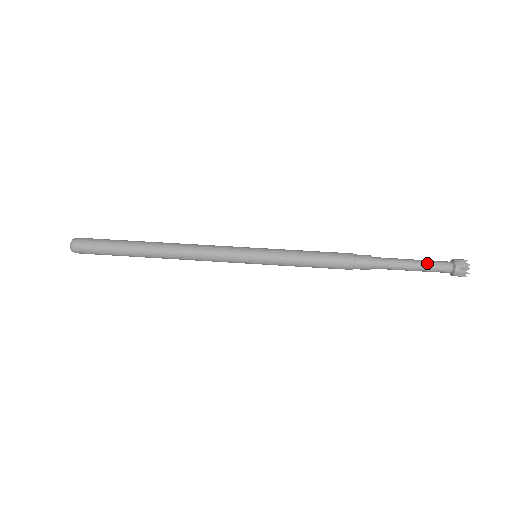
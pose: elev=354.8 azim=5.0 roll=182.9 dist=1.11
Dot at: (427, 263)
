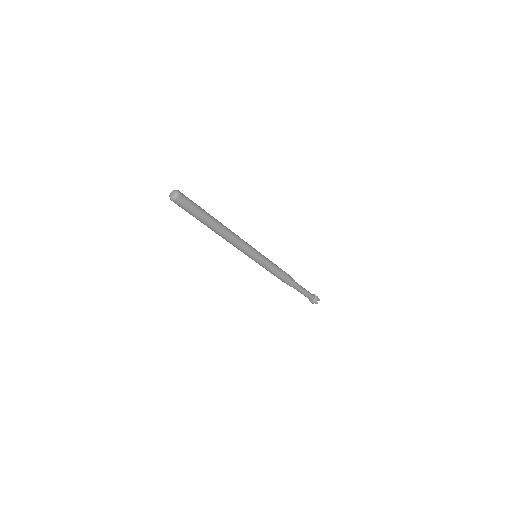
Dot at: (309, 293)
